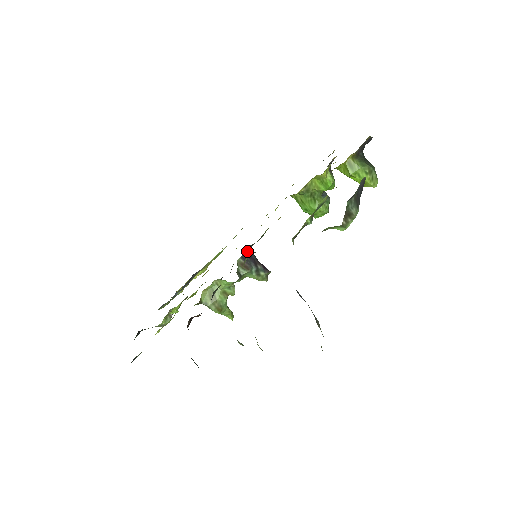
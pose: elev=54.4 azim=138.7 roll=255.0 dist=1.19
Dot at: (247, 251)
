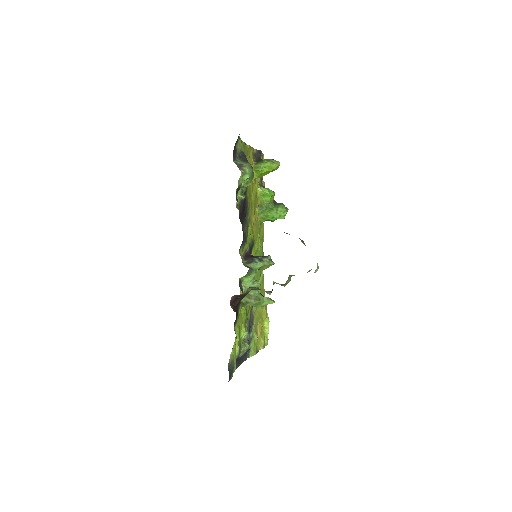
Dot at: (247, 256)
